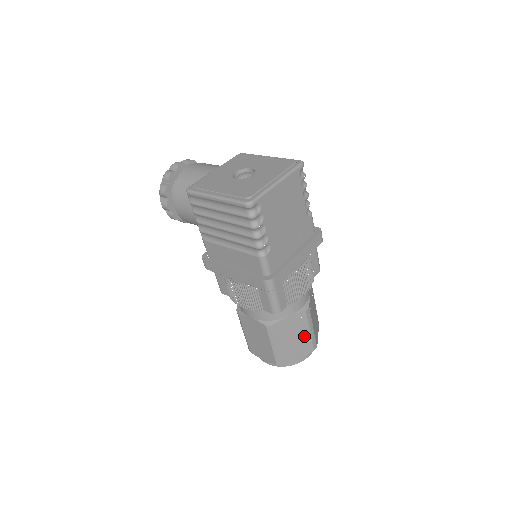
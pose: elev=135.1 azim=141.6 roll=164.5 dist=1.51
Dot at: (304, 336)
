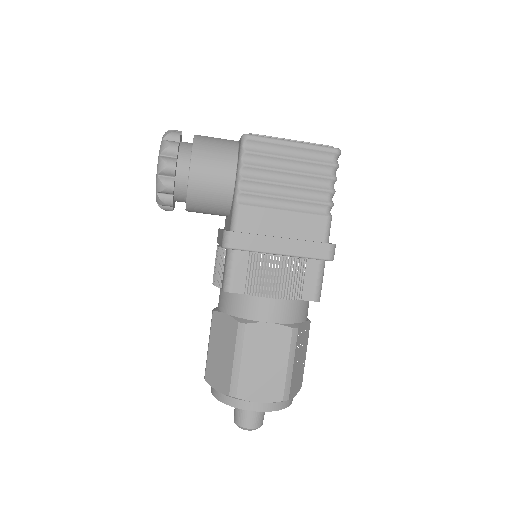
Dot at: (303, 359)
